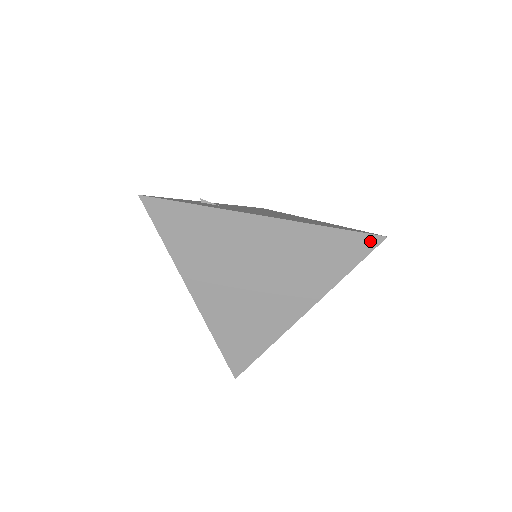
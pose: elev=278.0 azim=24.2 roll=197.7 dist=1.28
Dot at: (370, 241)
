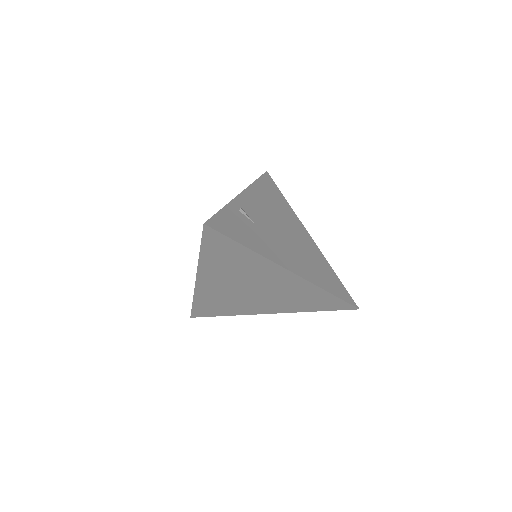
Dot at: (347, 307)
